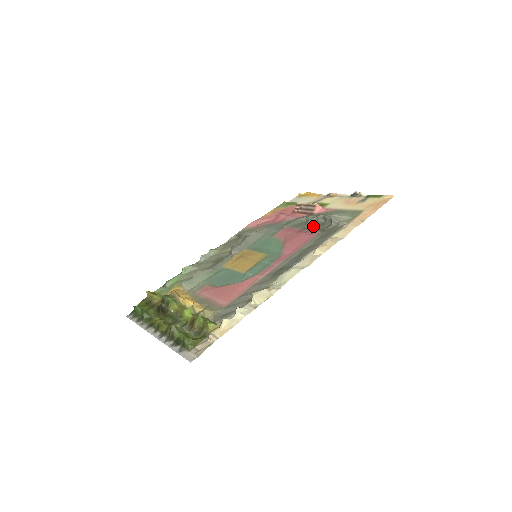
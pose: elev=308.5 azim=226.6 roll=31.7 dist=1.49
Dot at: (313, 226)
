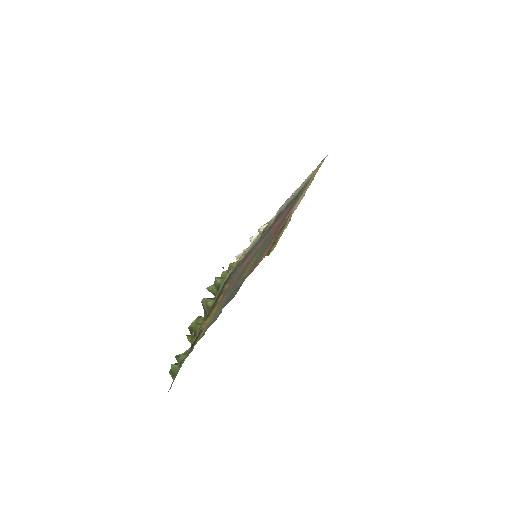
Dot at: (287, 213)
